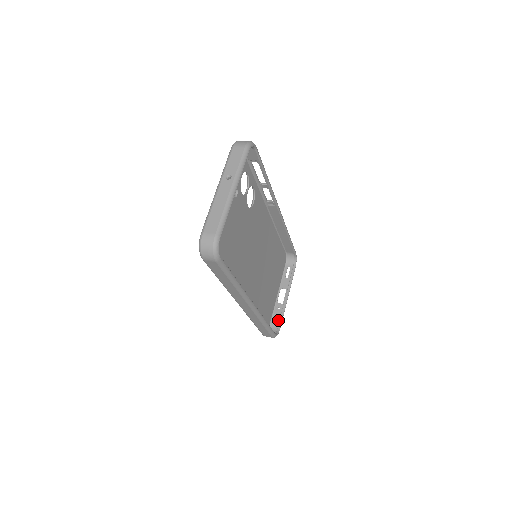
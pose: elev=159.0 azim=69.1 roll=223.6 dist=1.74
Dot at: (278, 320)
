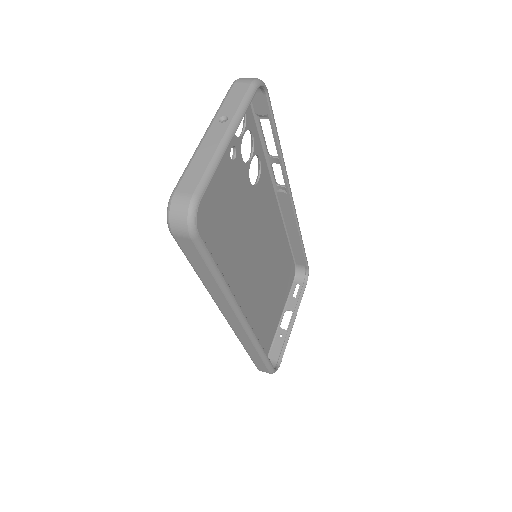
Dot at: (279, 351)
